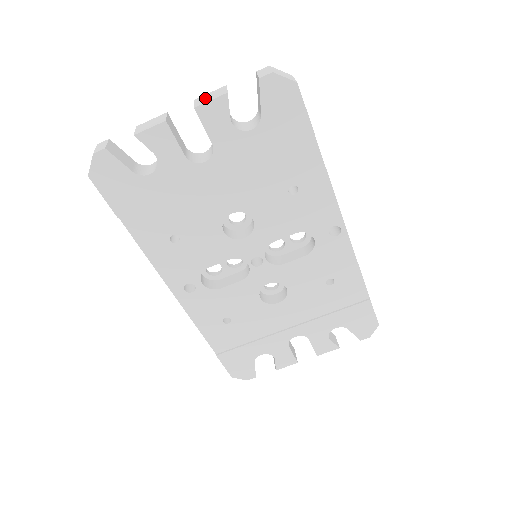
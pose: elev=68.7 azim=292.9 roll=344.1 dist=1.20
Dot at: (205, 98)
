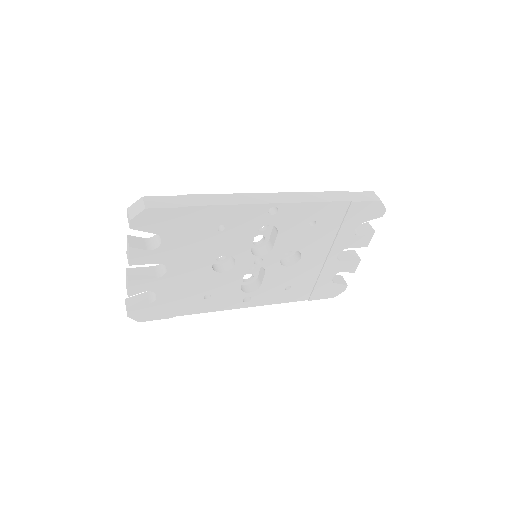
Dot at: (127, 253)
